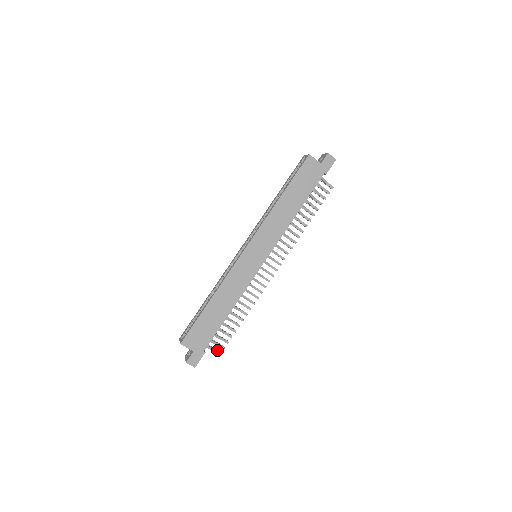
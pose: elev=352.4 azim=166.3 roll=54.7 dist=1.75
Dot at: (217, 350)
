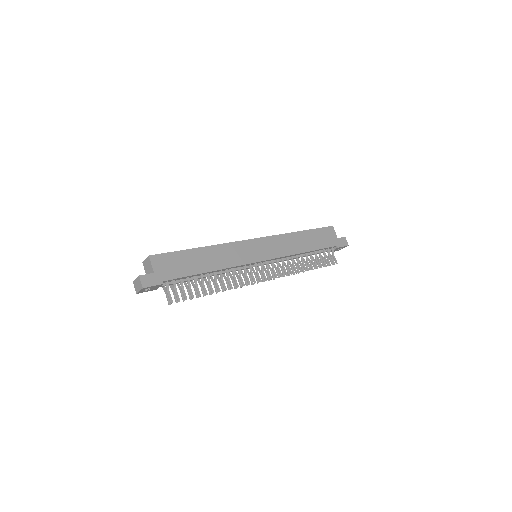
Dot at: (170, 299)
